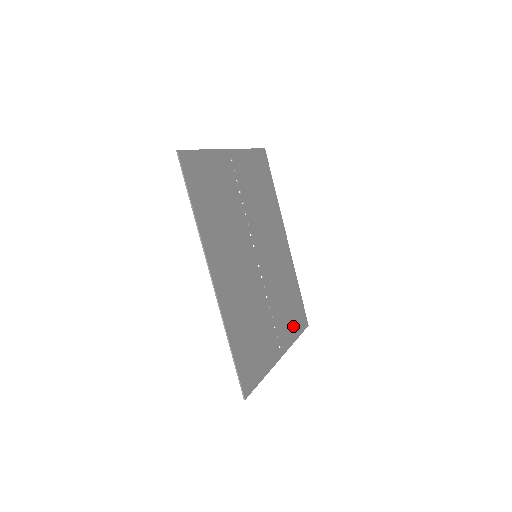
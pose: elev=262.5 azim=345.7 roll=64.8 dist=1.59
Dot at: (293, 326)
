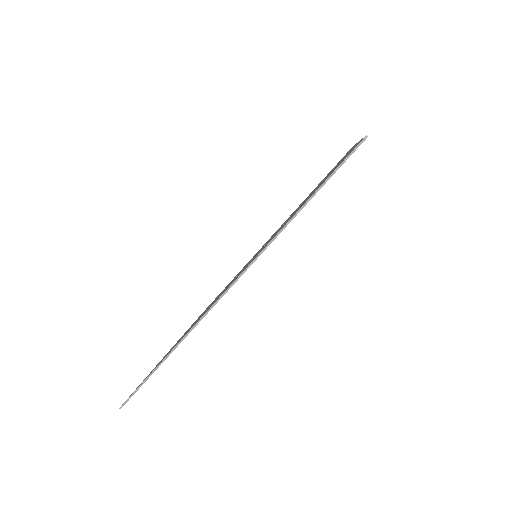
Dot at: occluded
